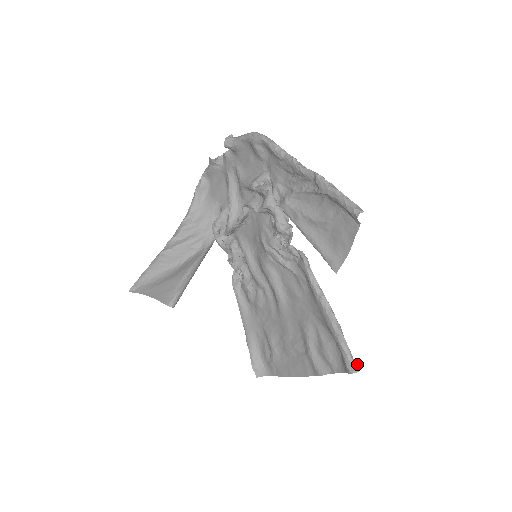
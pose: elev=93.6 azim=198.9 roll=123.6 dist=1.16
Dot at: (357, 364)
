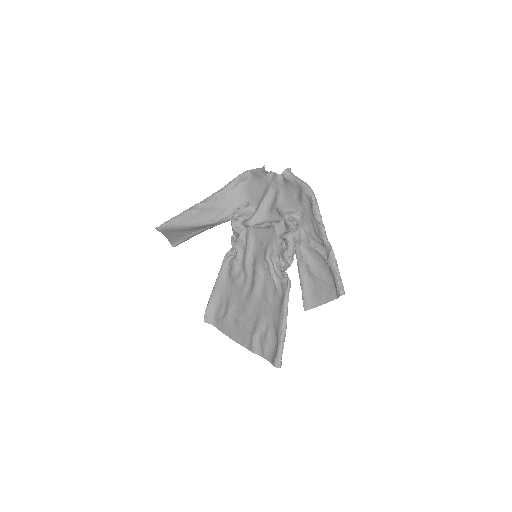
Dot at: occluded
